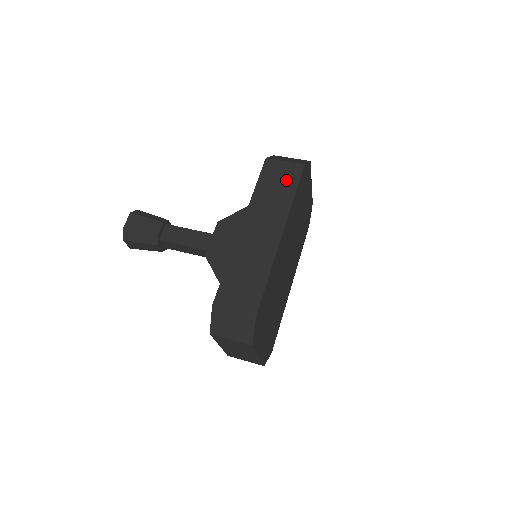
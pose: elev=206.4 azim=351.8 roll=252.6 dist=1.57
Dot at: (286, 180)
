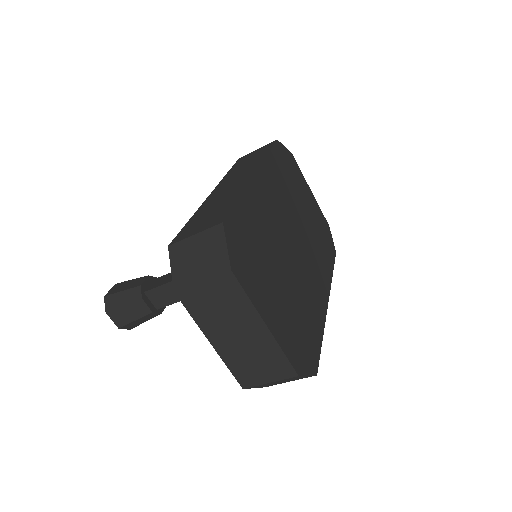
Dot at: (259, 153)
